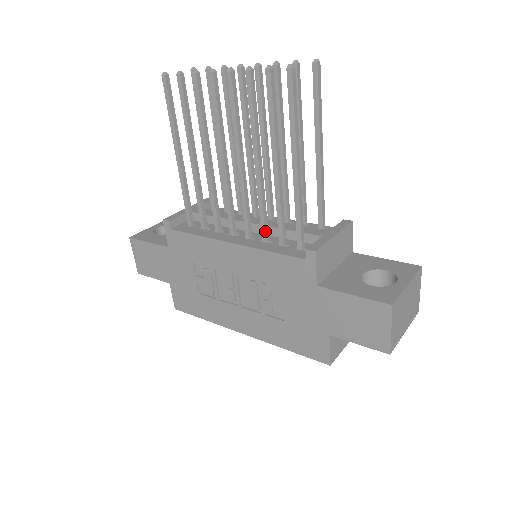
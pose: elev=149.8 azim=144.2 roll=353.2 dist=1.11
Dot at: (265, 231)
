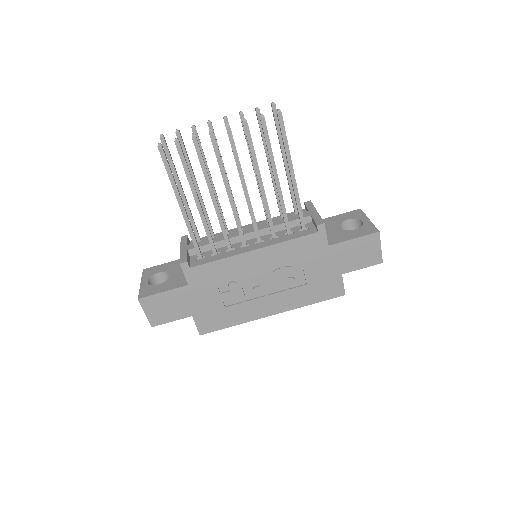
Dot at: (274, 230)
